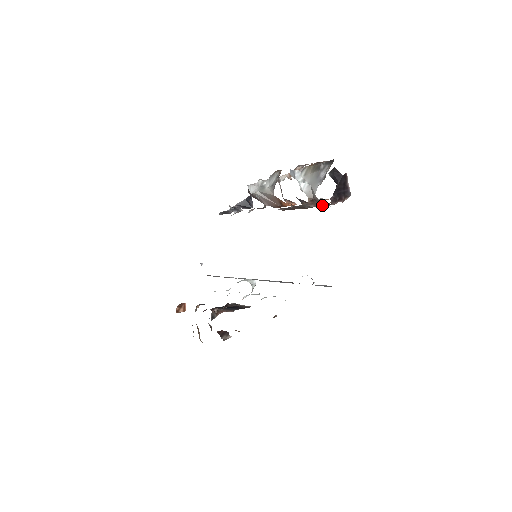
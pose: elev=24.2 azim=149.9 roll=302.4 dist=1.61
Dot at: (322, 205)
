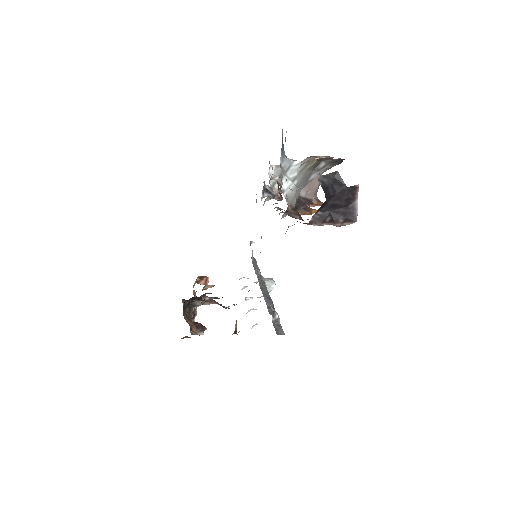
Dot at: occluded
